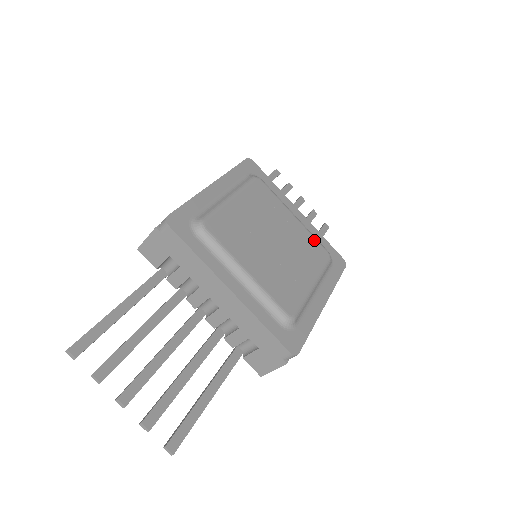
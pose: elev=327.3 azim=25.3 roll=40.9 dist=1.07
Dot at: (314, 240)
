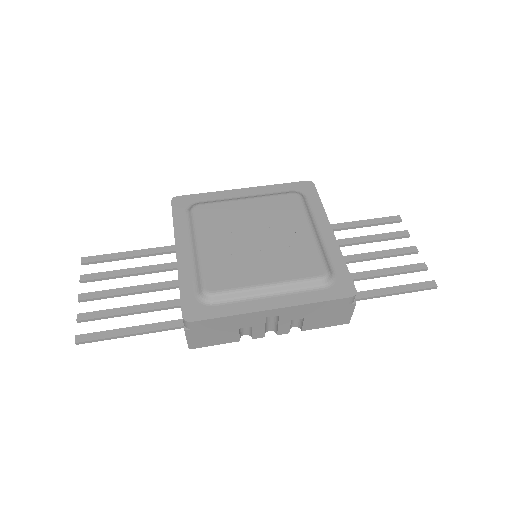
Dot at: (316, 255)
